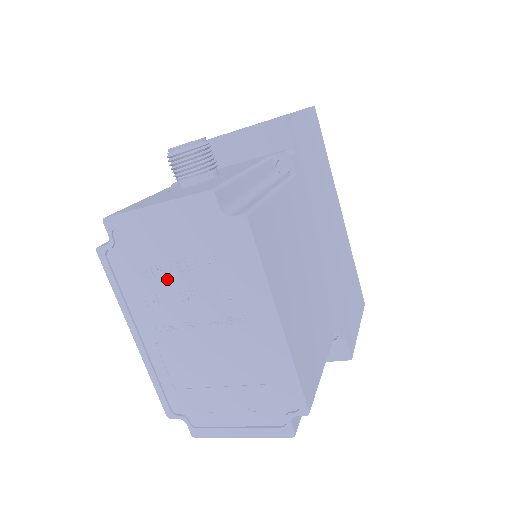
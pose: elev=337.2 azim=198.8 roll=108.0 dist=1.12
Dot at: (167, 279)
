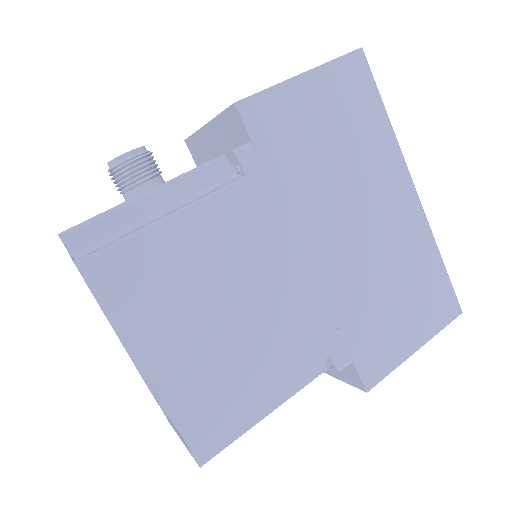
Dot at: (97, 295)
